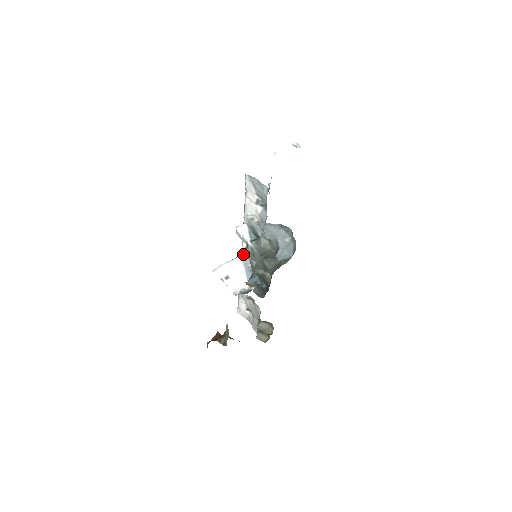
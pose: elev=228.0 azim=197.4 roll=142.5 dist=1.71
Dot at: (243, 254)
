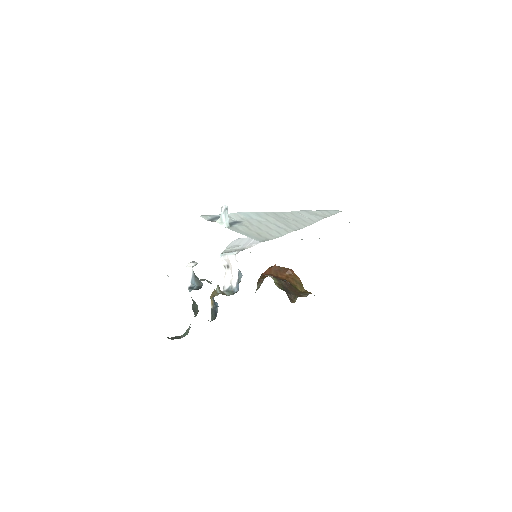
Dot at: occluded
